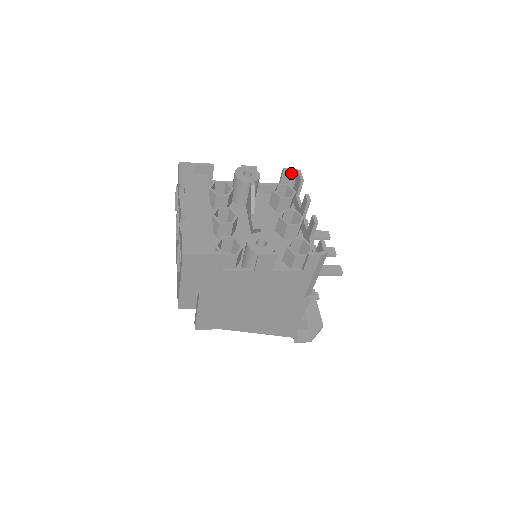
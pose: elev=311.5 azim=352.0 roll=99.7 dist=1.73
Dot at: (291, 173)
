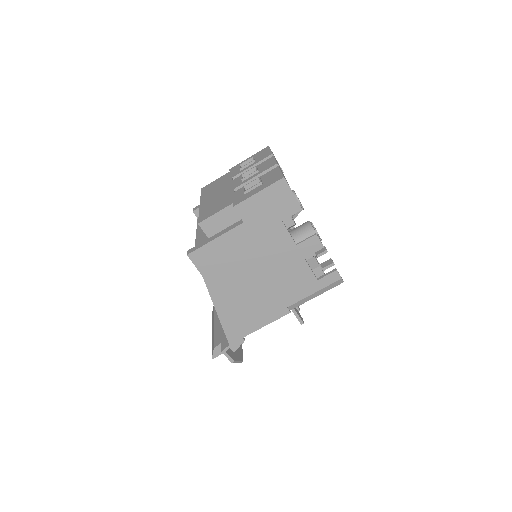
Dot at: occluded
